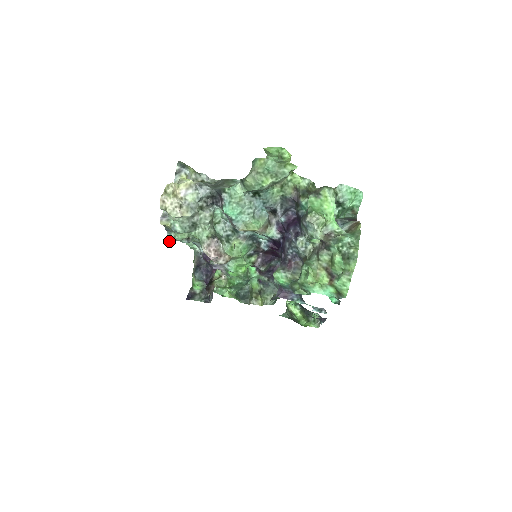
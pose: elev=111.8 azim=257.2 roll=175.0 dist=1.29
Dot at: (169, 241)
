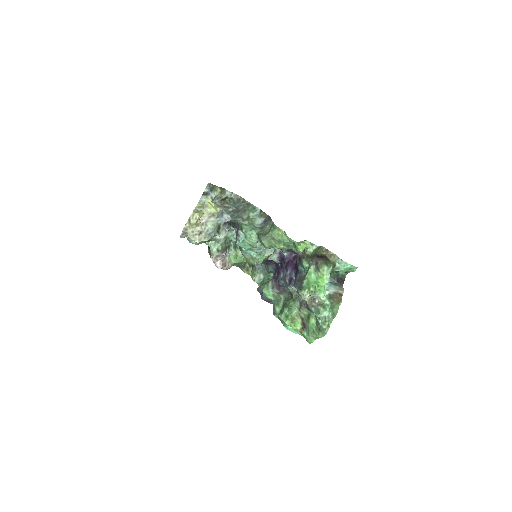
Dot at: occluded
